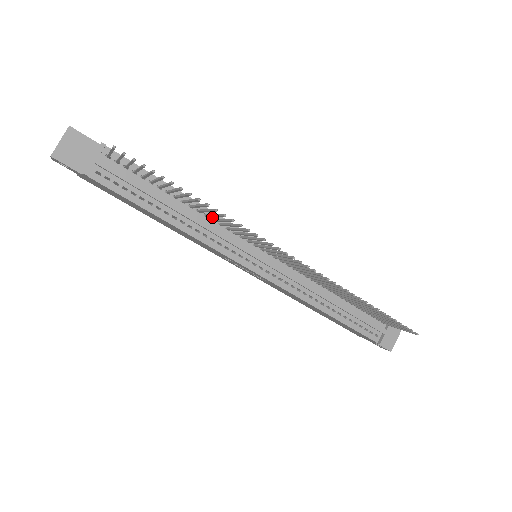
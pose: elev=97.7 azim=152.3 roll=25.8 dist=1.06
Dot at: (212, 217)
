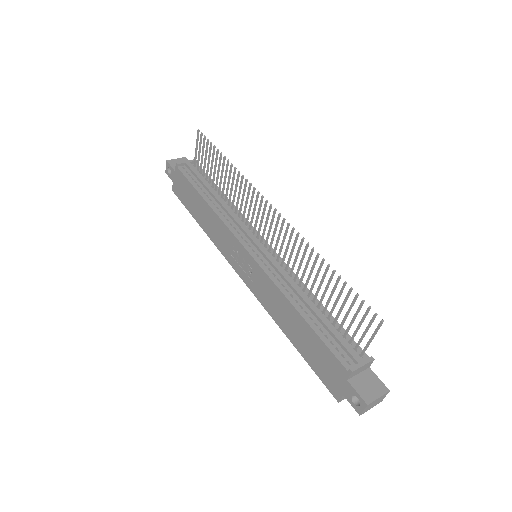
Dot at: (236, 212)
